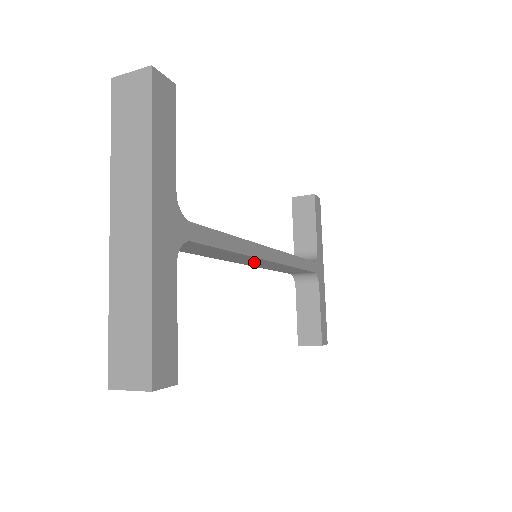
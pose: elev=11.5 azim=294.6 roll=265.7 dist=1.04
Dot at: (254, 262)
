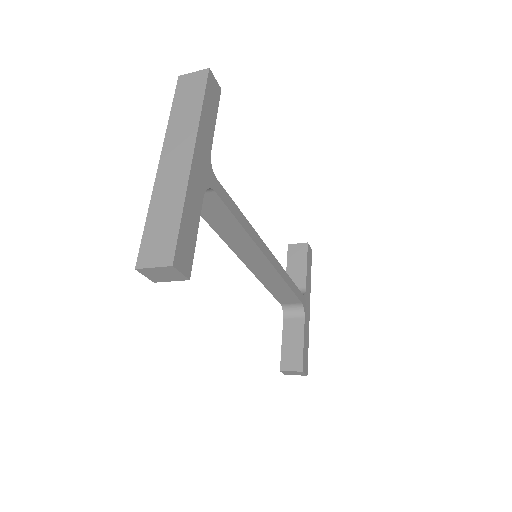
Dot at: (254, 259)
